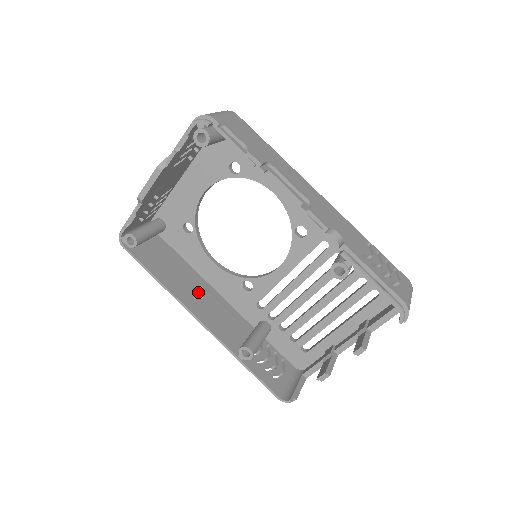
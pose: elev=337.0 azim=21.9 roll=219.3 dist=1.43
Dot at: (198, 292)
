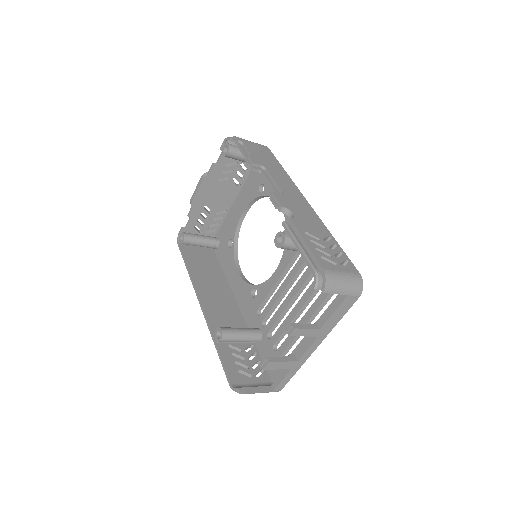
Dot at: (217, 291)
